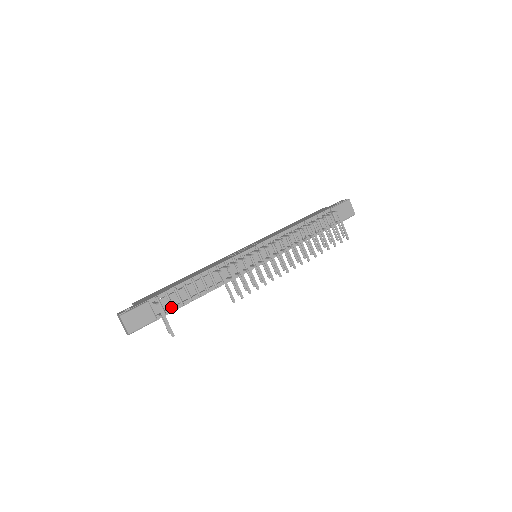
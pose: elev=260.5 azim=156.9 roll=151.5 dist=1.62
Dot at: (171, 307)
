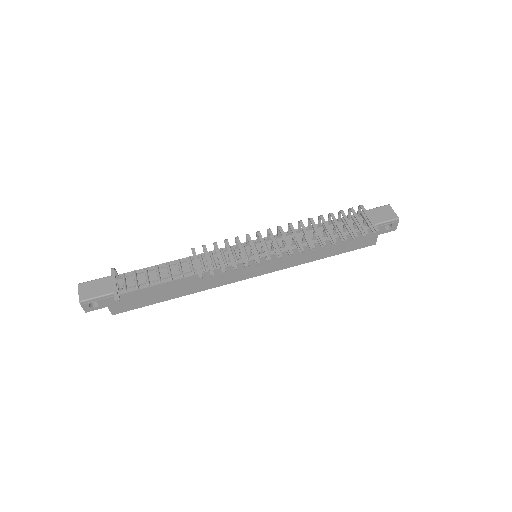
Dot at: (135, 285)
